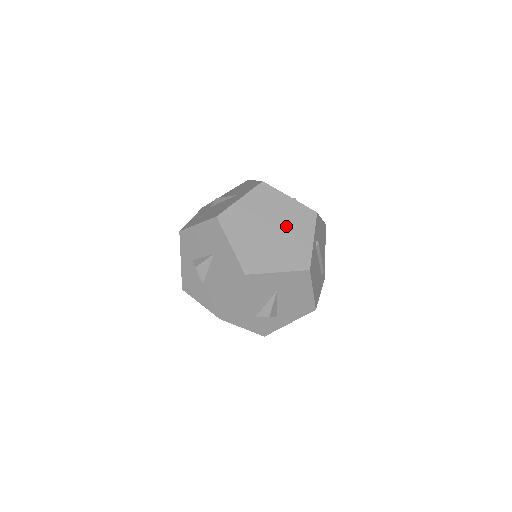
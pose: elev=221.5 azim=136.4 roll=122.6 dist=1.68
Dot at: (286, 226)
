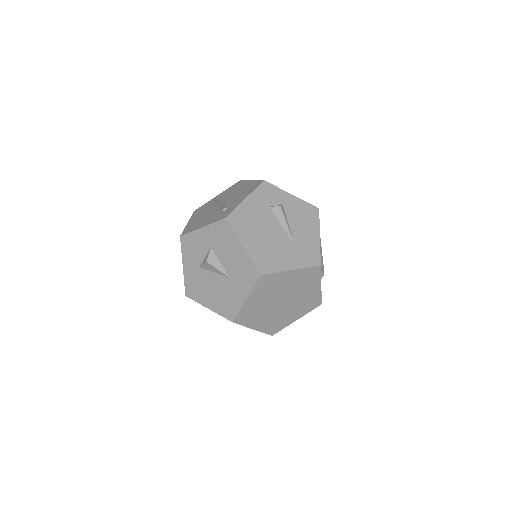
Dot at: (294, 304)
